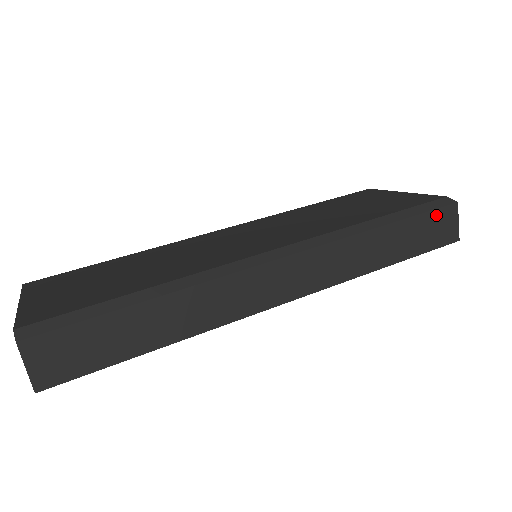
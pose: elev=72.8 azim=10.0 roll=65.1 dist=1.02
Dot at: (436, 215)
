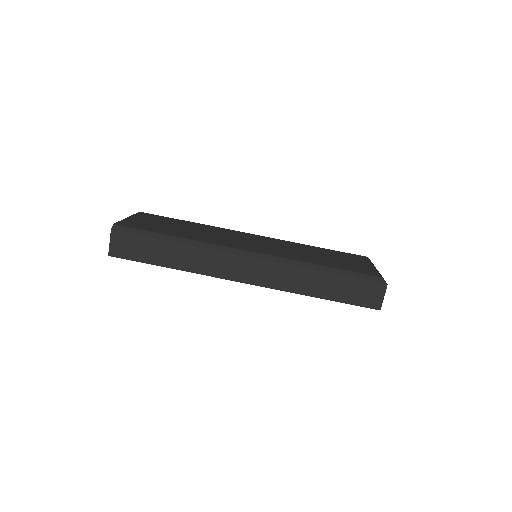
Dot at: (366, 284)
